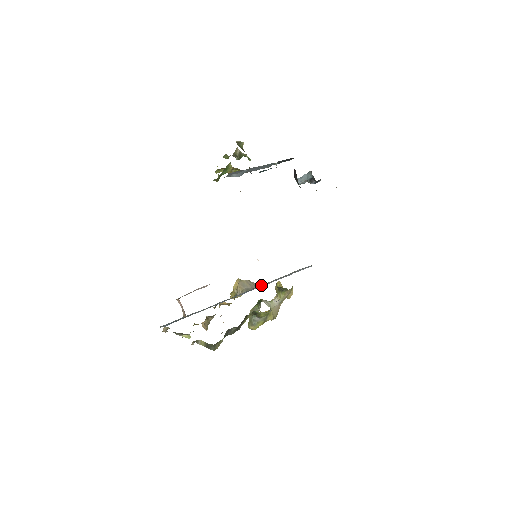
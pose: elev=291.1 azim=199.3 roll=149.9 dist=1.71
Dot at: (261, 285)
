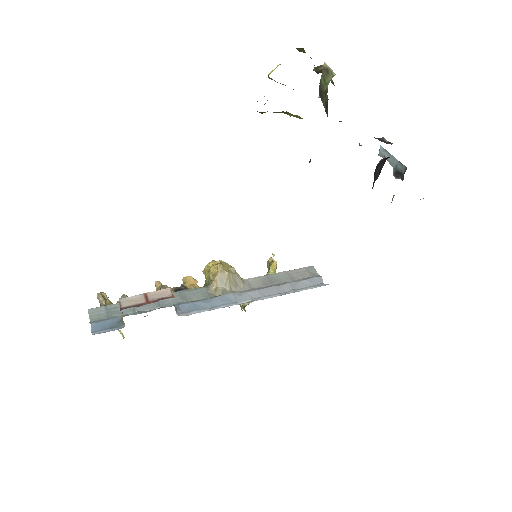
Dot at: (246, 281)
